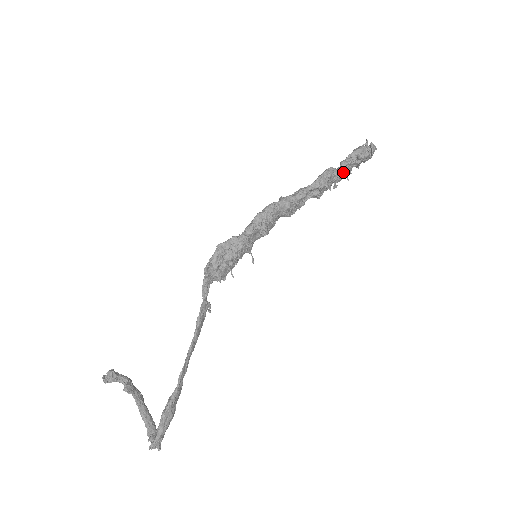
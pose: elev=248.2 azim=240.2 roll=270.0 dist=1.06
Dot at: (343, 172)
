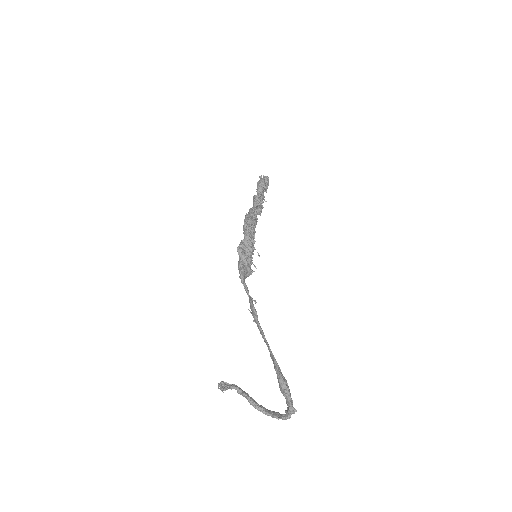
Dot at: (262, 196)
